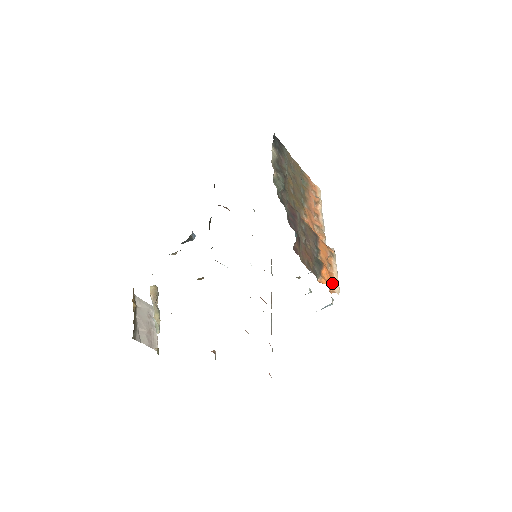
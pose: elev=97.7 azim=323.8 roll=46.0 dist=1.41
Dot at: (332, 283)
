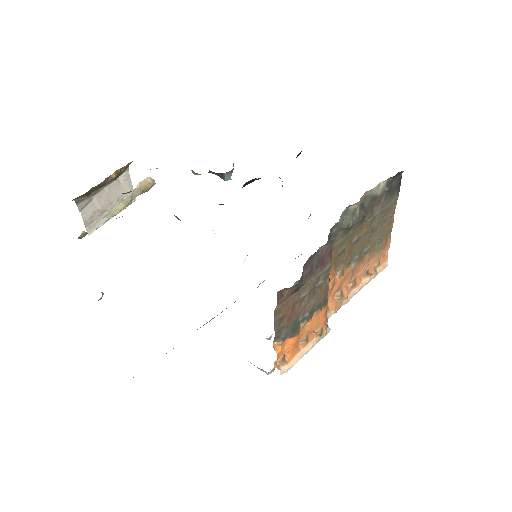
Dot at: (287, 358)
